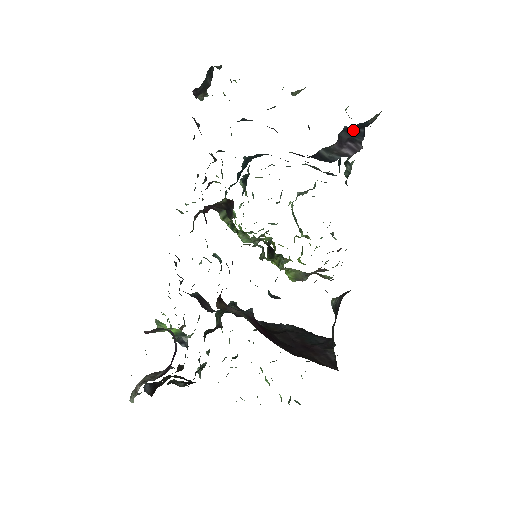
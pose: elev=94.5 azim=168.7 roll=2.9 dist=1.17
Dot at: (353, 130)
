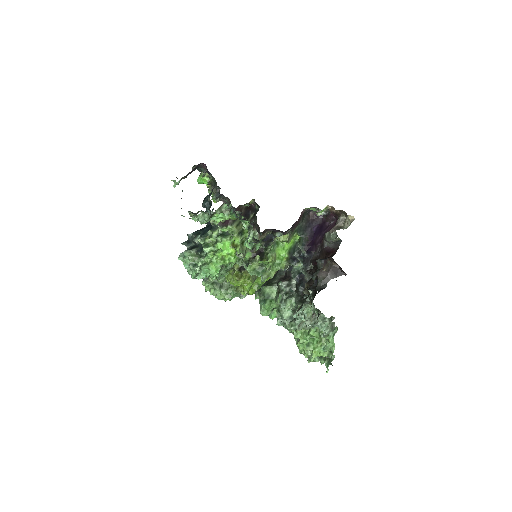
Dot at: occluded
